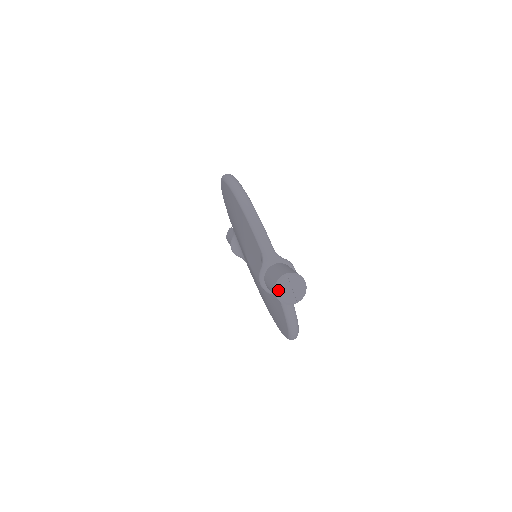
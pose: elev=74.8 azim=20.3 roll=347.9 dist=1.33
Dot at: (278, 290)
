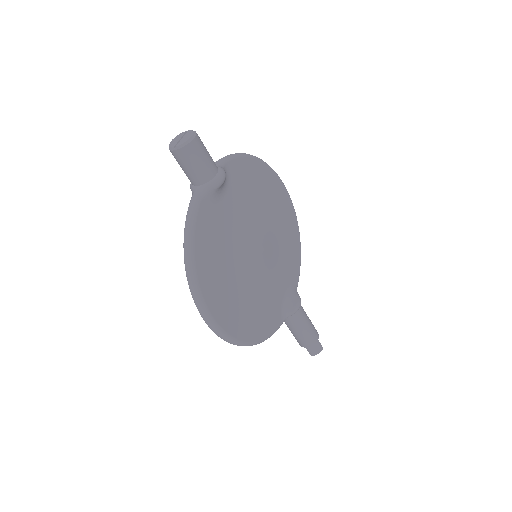
Dot at: (175, 138)
